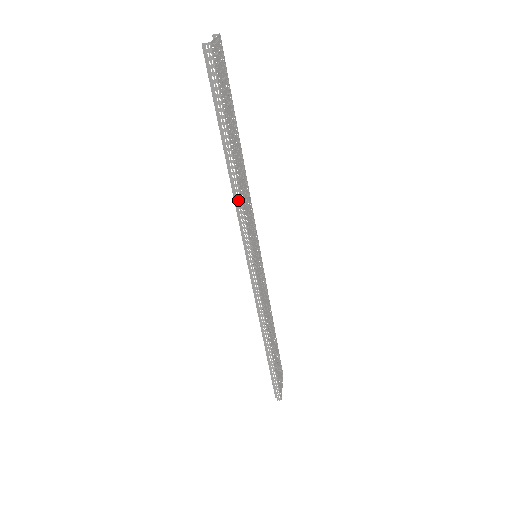
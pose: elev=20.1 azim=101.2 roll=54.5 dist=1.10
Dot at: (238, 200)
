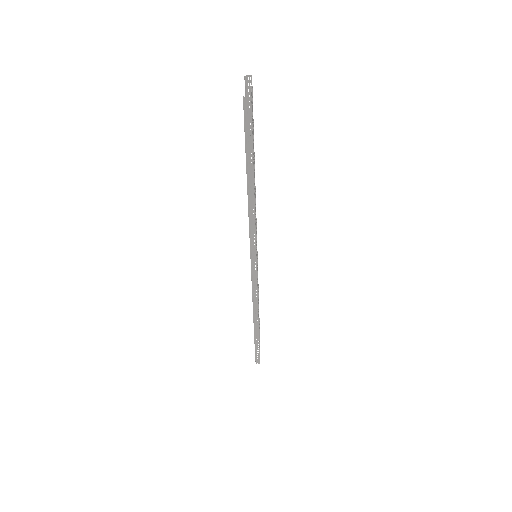
Dot at: (252, 218)
